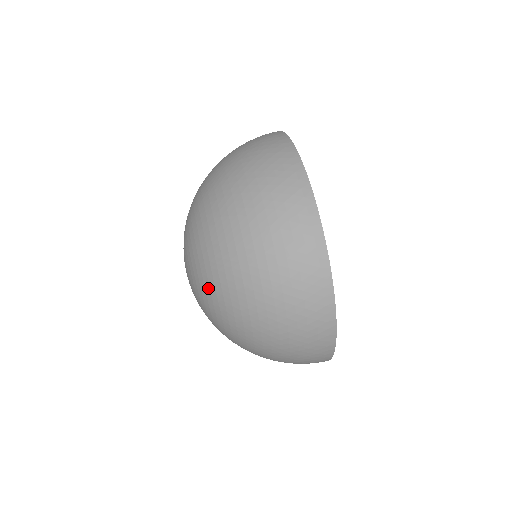
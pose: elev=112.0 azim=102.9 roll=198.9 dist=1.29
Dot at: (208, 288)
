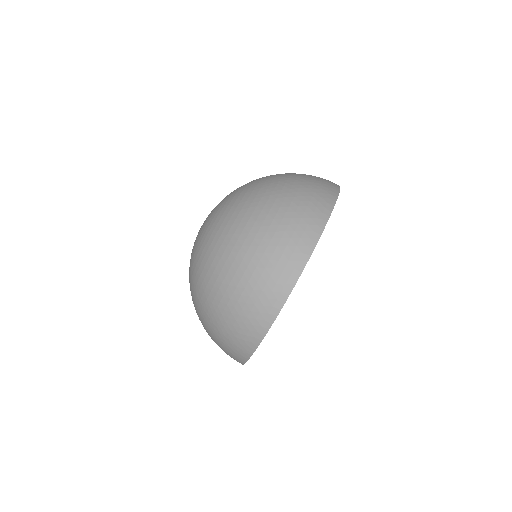
Dot at: (222, 213)
